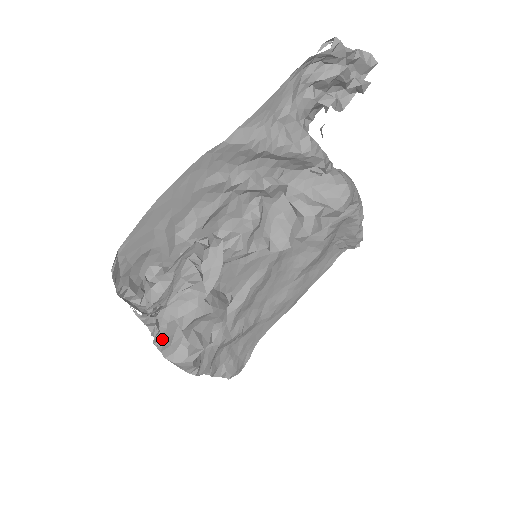
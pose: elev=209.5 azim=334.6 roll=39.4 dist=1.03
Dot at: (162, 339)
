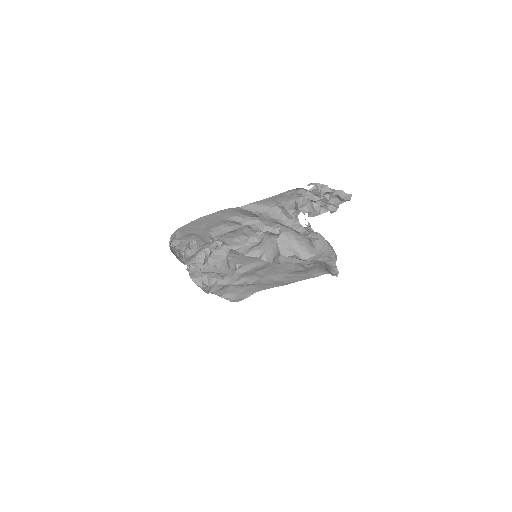
Dot at: (191, 271)
